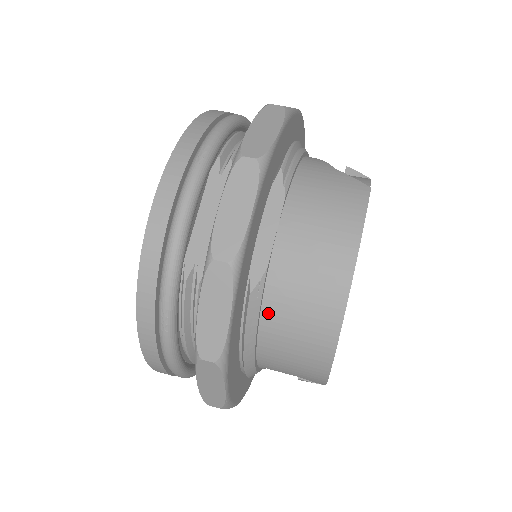
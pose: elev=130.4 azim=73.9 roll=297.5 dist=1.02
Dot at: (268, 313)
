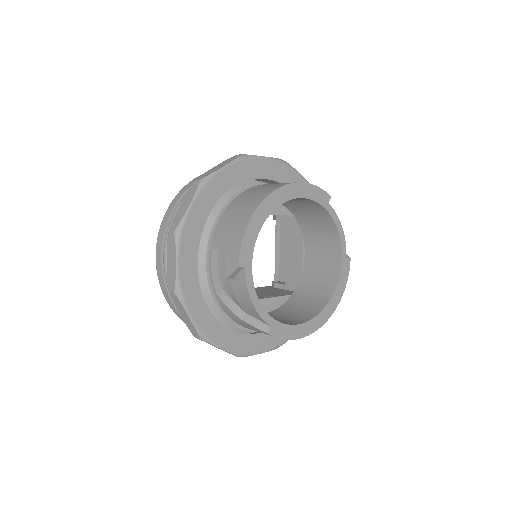
Dot at: (240, 196)
